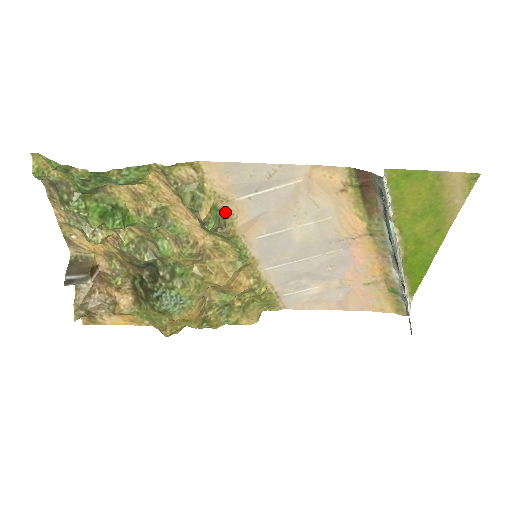
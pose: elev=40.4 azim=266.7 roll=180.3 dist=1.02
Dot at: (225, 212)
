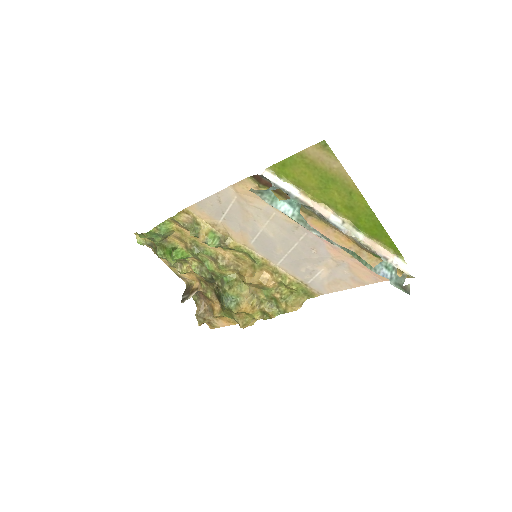
Dot at: (221, 233)
